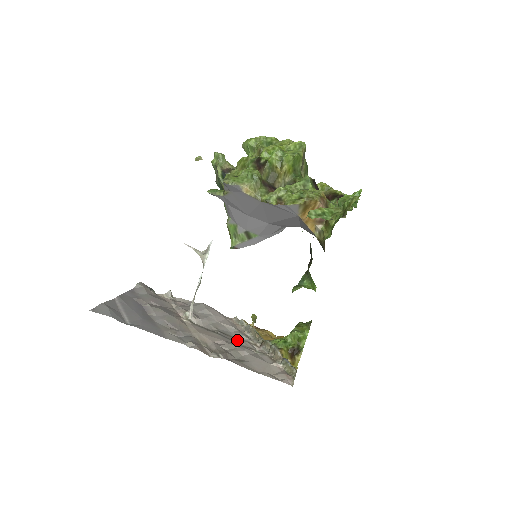
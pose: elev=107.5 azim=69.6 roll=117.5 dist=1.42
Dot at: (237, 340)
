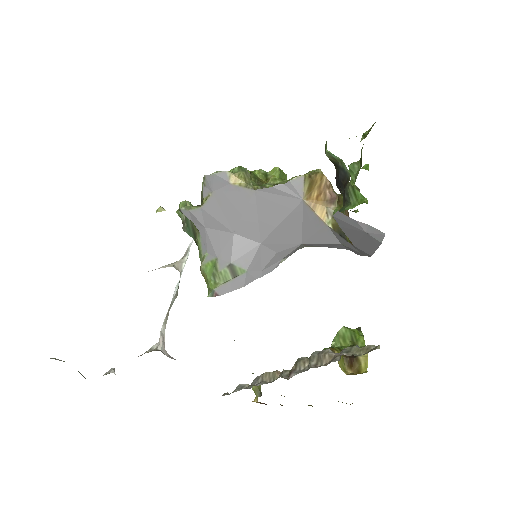
Dot at: occluded
